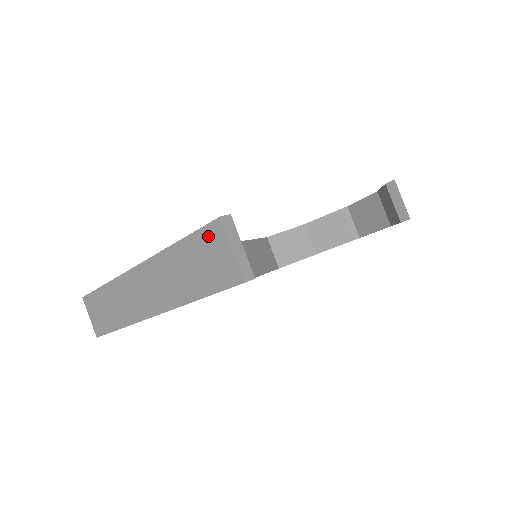
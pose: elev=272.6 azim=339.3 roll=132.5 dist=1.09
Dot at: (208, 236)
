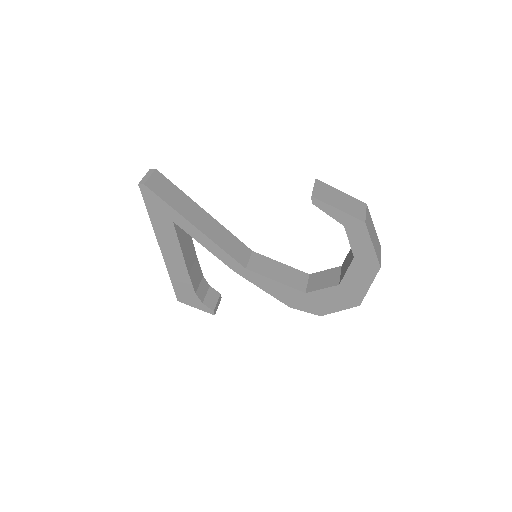
Dot at: occluded
